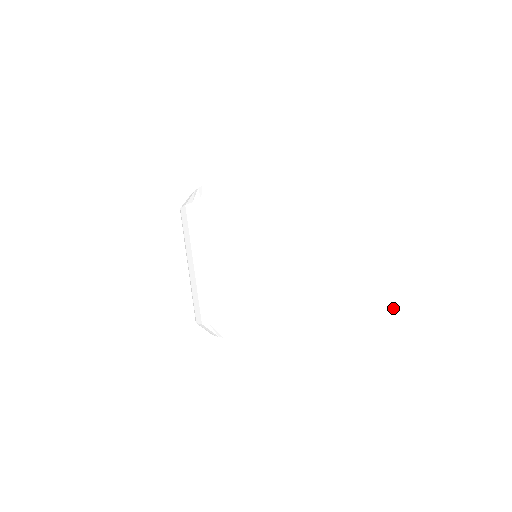
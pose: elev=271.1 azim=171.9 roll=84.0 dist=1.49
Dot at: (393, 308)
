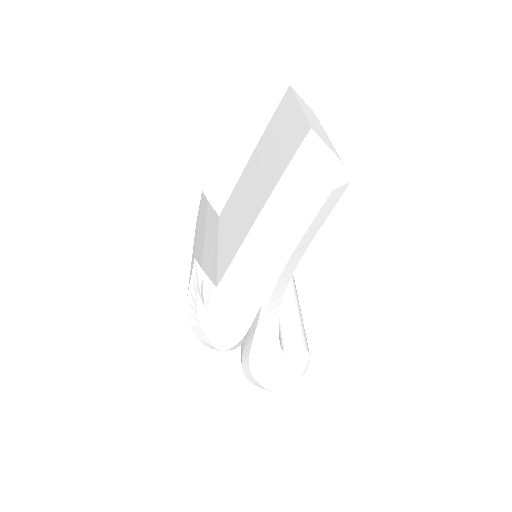
Dot at: (308, 144)
